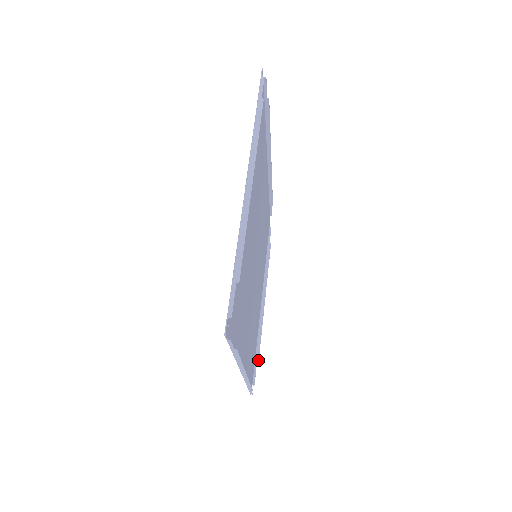
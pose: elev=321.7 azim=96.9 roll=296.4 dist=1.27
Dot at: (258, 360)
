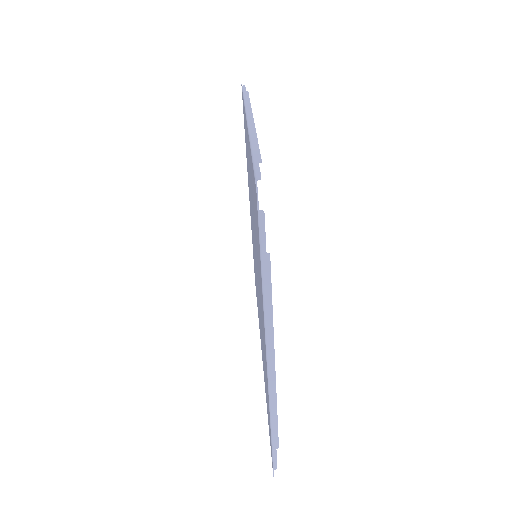
Dot at: occluded
